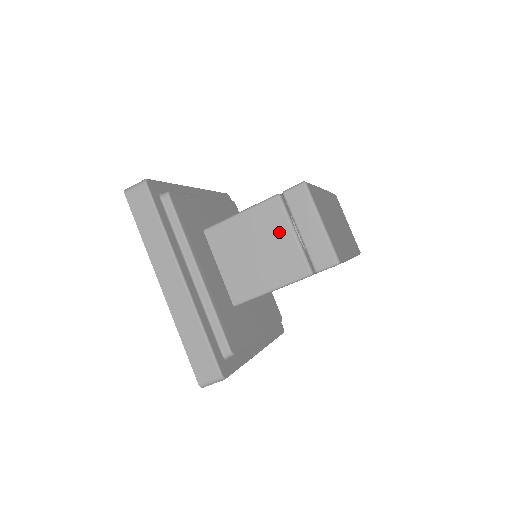
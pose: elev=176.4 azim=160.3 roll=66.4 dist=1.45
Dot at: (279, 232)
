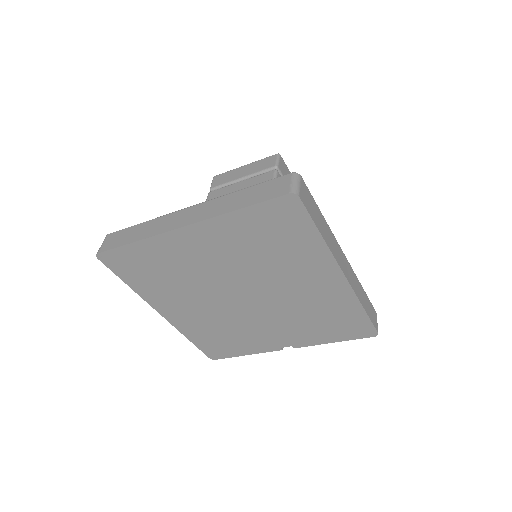
Dot at: (232, 191)
